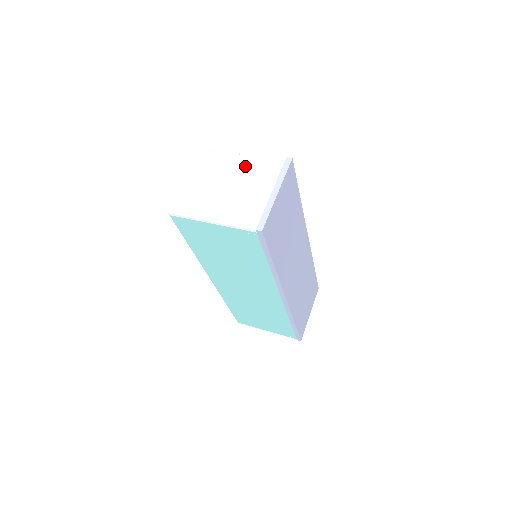
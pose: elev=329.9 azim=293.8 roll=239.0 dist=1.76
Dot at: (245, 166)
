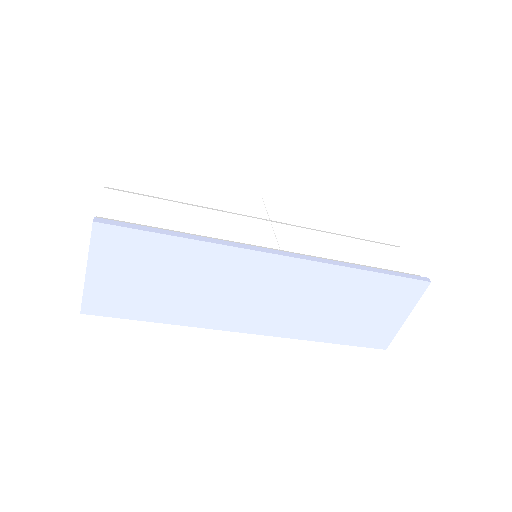
Dot at: occluded
